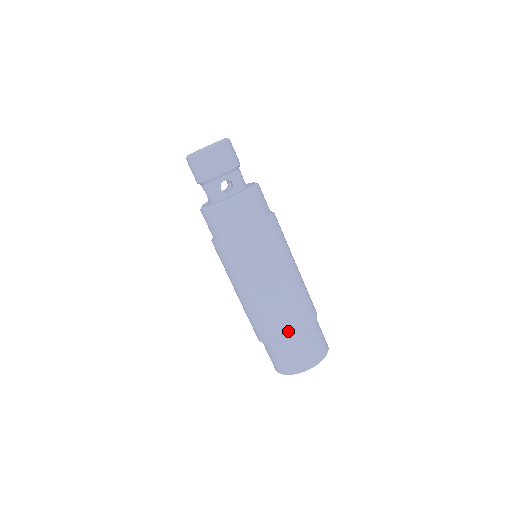
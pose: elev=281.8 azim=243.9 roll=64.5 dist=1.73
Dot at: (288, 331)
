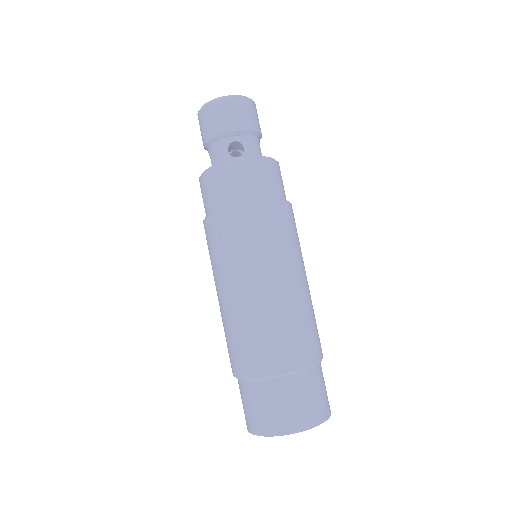
Dot at: (273, 362)
